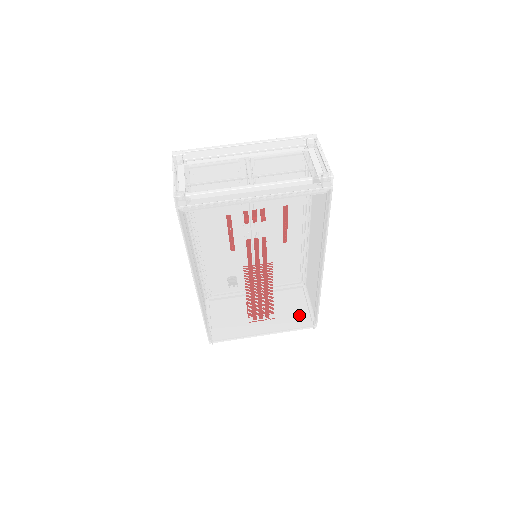
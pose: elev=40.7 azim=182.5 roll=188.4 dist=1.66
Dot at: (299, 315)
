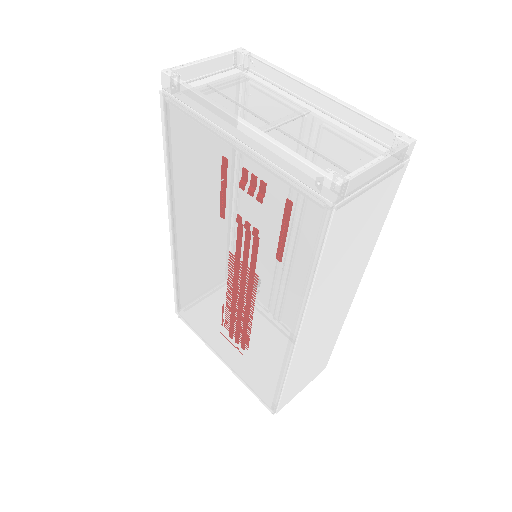
Dot at: (258, 375)
